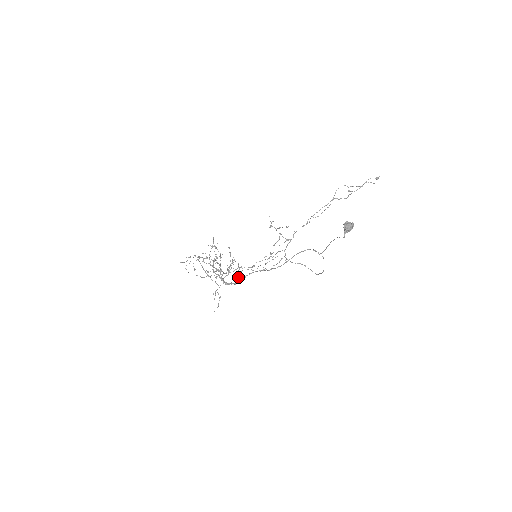
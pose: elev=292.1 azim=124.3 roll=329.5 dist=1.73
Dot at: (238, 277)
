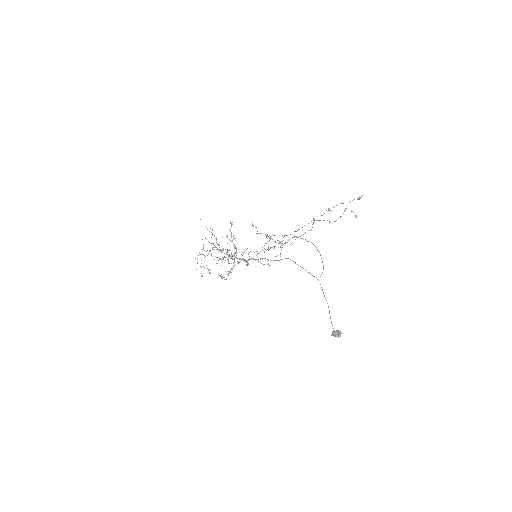
Dot at: (248, 264)
